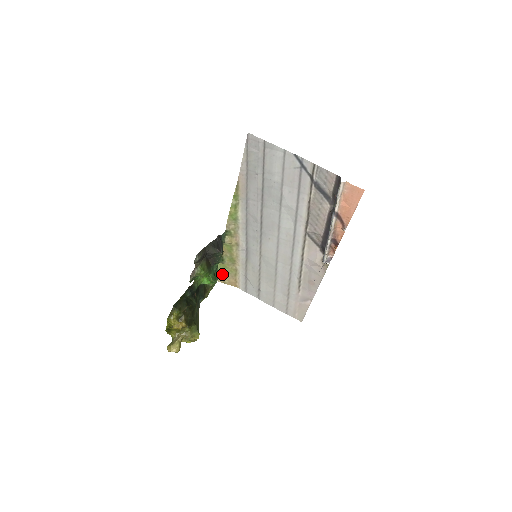
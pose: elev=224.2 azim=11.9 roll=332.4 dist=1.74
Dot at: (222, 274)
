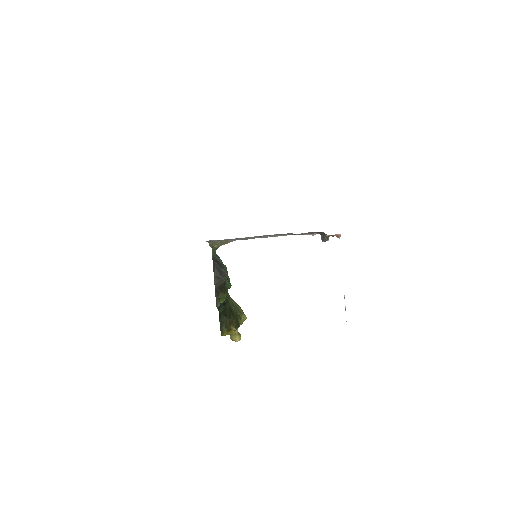
Dot at: occluded
